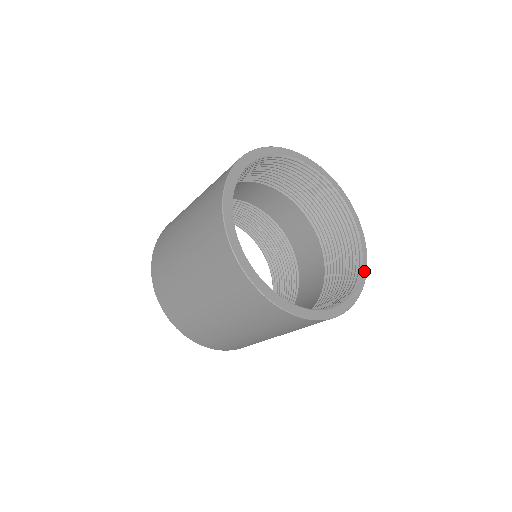
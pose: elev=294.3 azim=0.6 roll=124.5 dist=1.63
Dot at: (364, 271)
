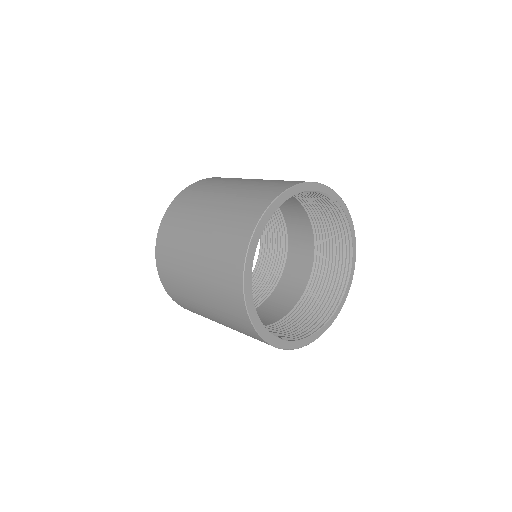
Dot at: (350, 283)
